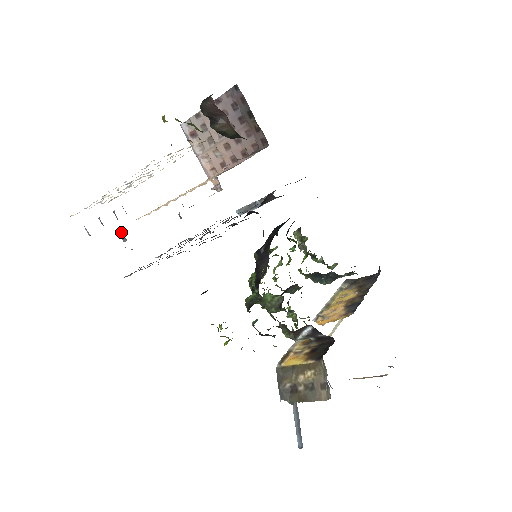
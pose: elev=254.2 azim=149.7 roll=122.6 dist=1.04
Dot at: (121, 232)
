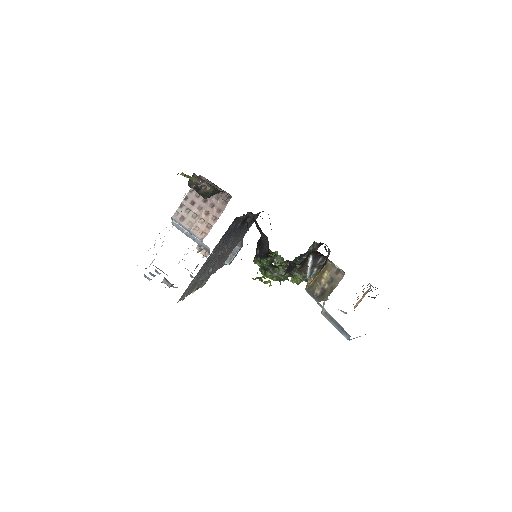
Dot at: (165, 281)
